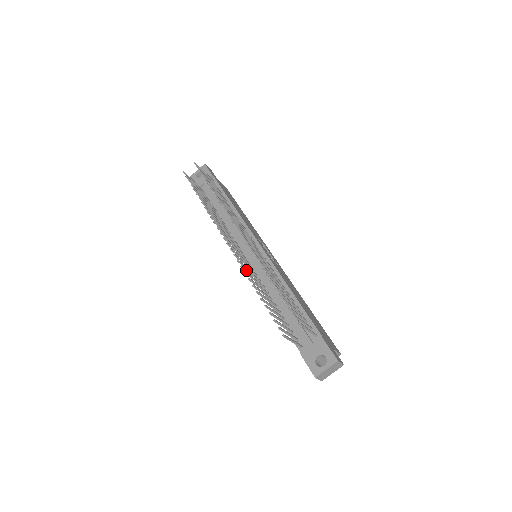
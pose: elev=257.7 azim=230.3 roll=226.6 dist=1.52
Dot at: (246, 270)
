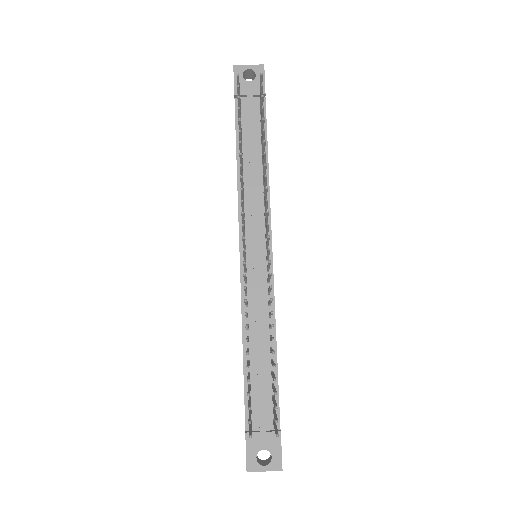
Dot at: (246, 302)
